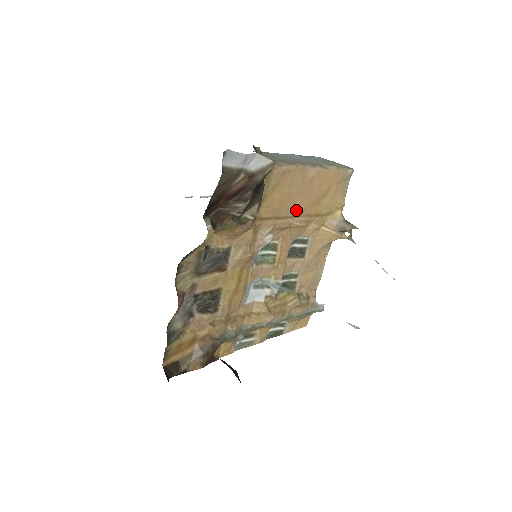
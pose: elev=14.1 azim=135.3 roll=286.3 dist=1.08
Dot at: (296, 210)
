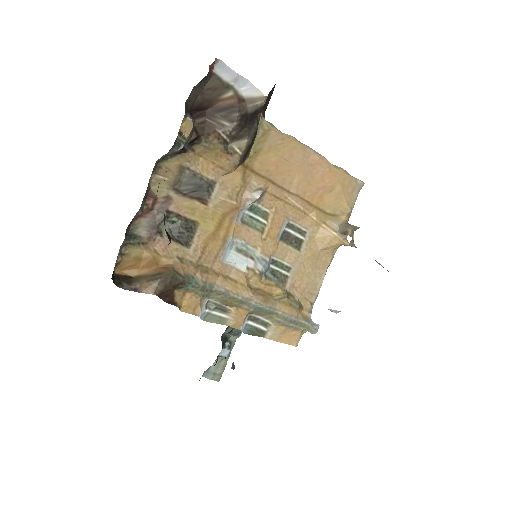
Dot at: (294, 187)
